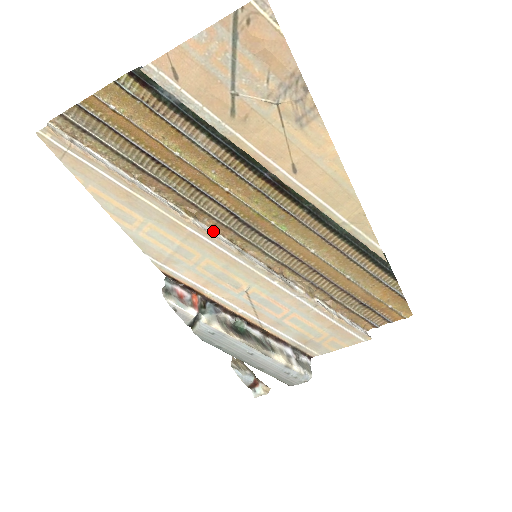
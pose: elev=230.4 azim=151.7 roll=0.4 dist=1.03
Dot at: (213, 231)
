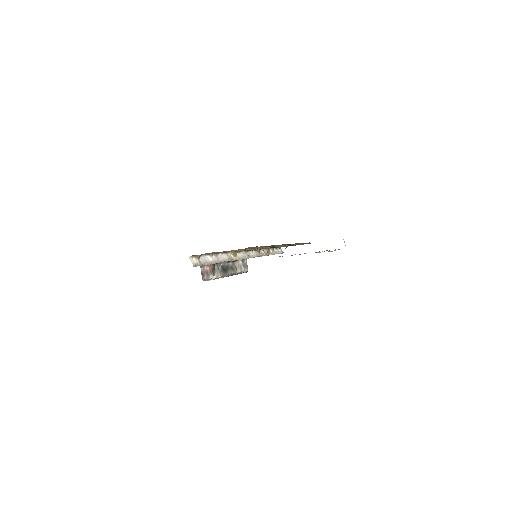
Dot at: (240, 253)
